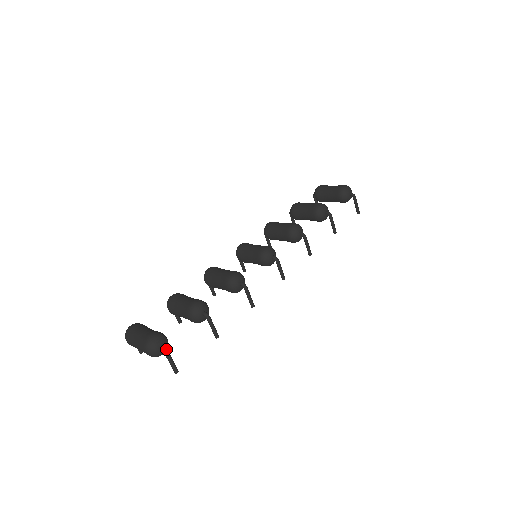
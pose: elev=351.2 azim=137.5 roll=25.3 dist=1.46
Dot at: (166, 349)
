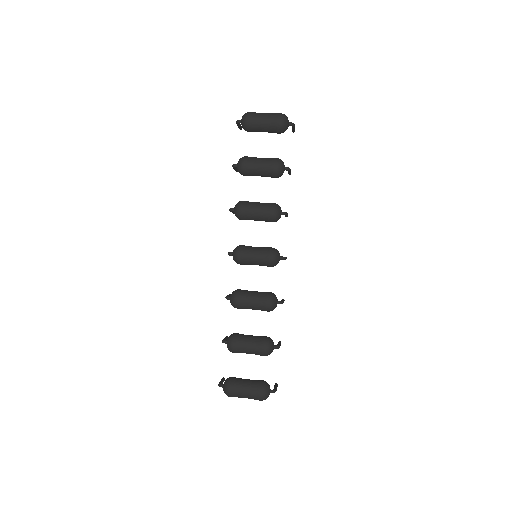
Dot at: (275, 391)
